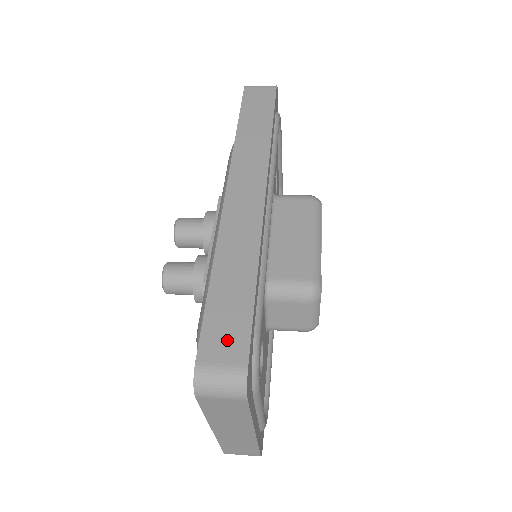
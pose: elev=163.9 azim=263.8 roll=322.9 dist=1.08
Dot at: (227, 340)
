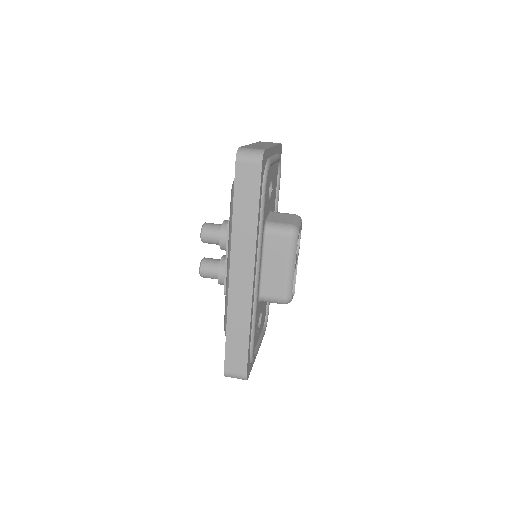
Dot at: (237, 363)
